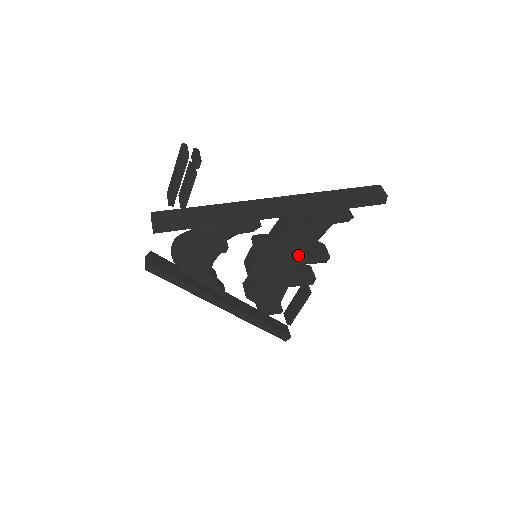
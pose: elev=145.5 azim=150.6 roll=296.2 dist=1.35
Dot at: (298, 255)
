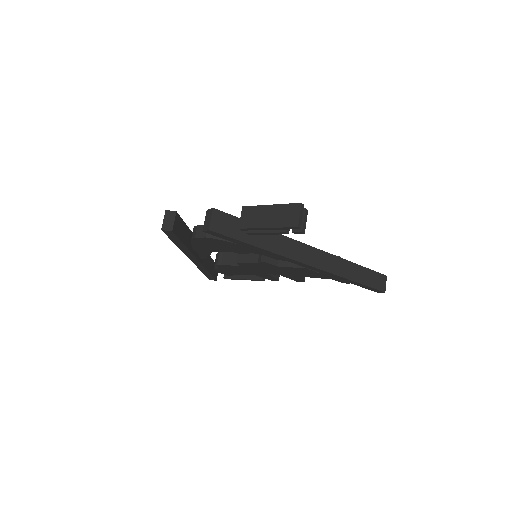
Dot at: (286, 274)
